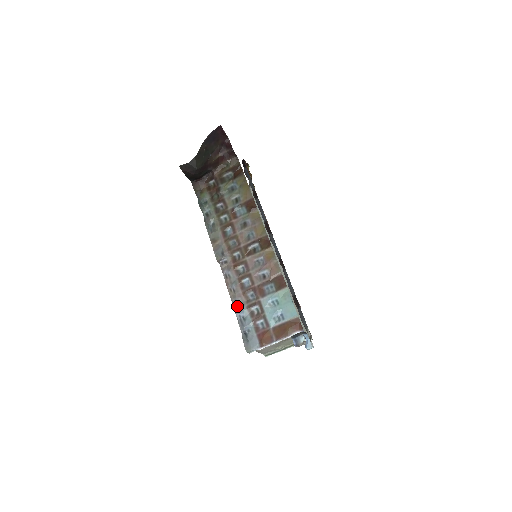
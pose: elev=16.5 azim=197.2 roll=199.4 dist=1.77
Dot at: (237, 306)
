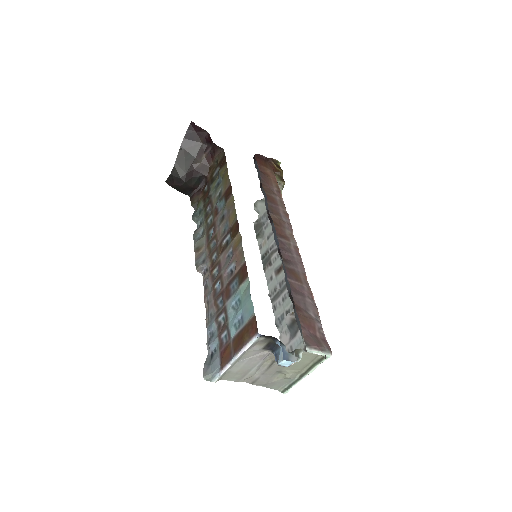
Dot at: (209, 320)
